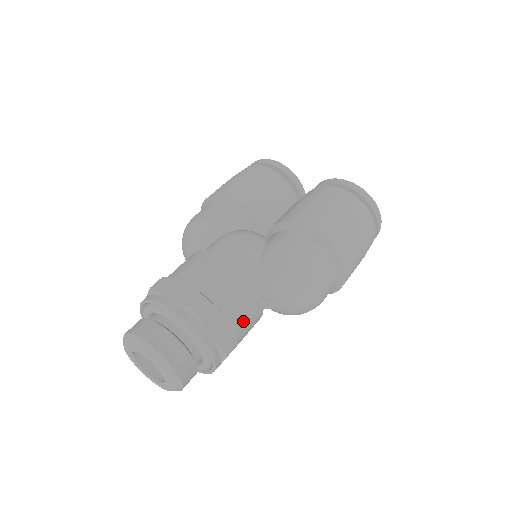
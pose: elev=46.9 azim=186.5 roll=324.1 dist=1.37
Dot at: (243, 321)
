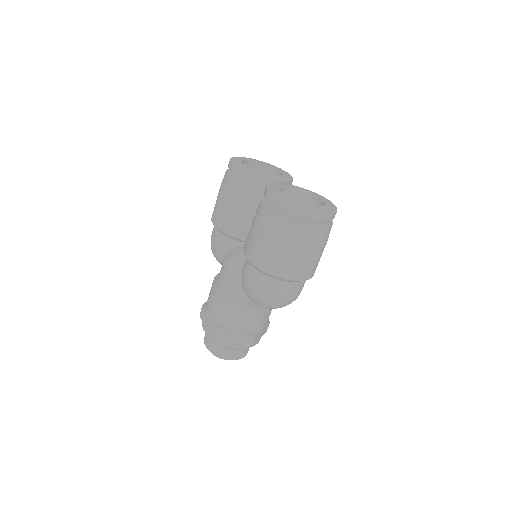
Dot at: (251, 324)
